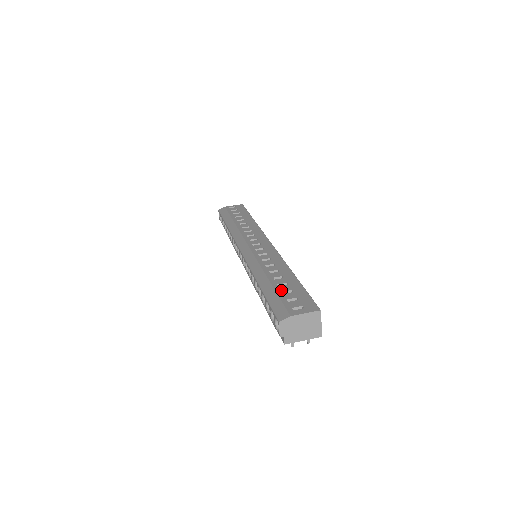
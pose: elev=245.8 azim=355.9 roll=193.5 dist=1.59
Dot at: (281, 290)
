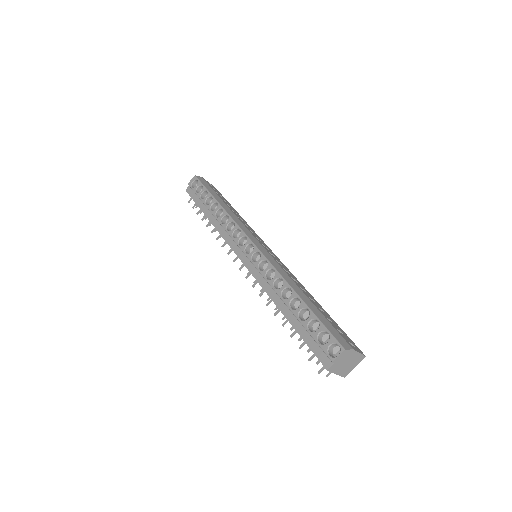
Dot at: (325, 315)
